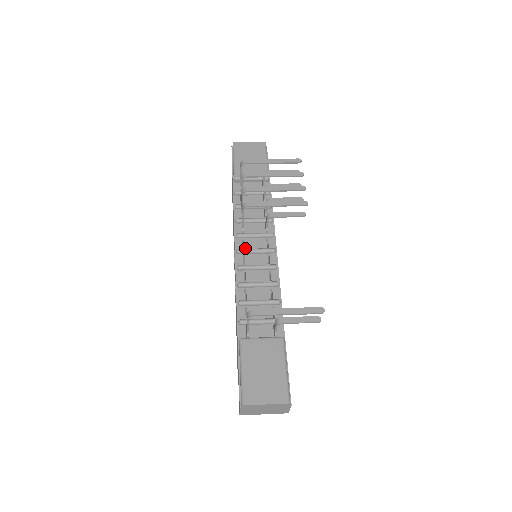
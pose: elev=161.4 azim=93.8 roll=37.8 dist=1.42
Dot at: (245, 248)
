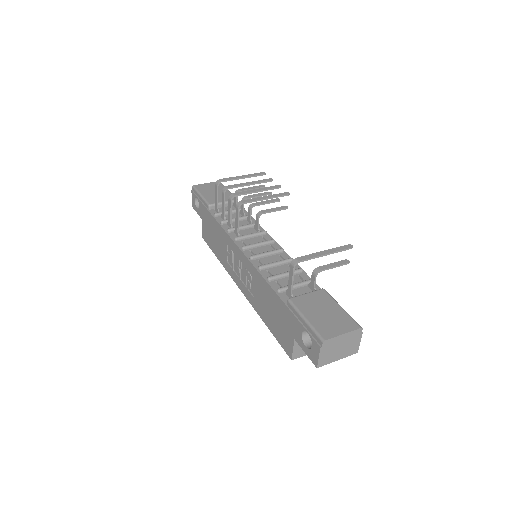
Dot at: (248, 245)
